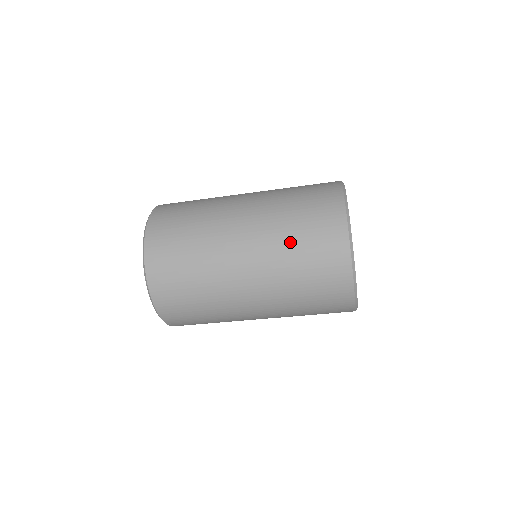
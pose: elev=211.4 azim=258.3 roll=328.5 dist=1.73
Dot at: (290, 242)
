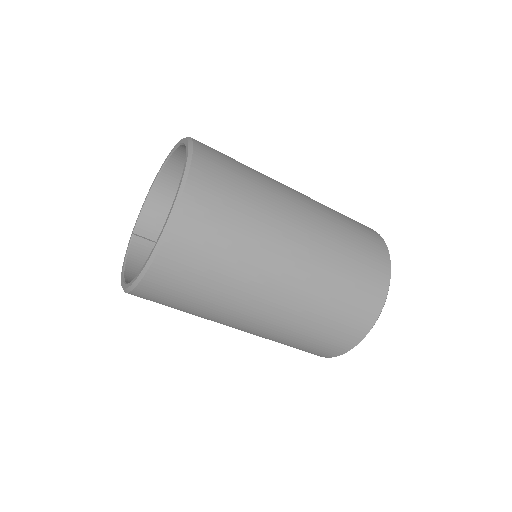
Dot at: (345, 246)
